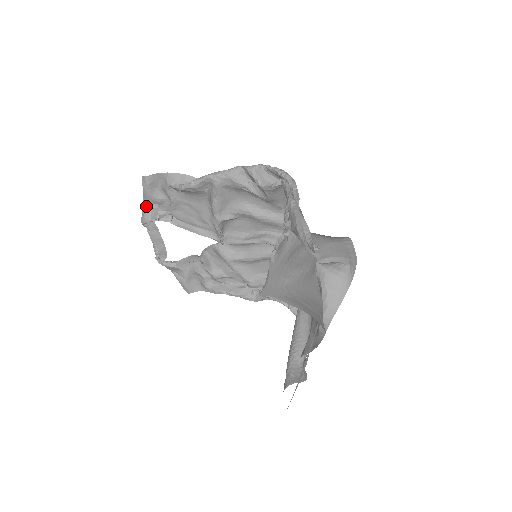
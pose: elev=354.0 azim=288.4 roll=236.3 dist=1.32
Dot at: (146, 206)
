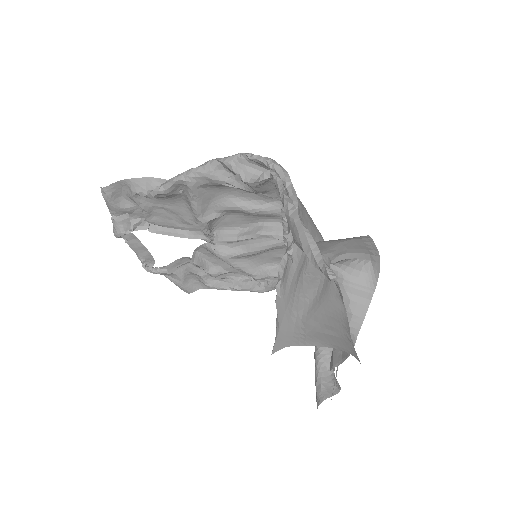
Dot at: (115, 218)
